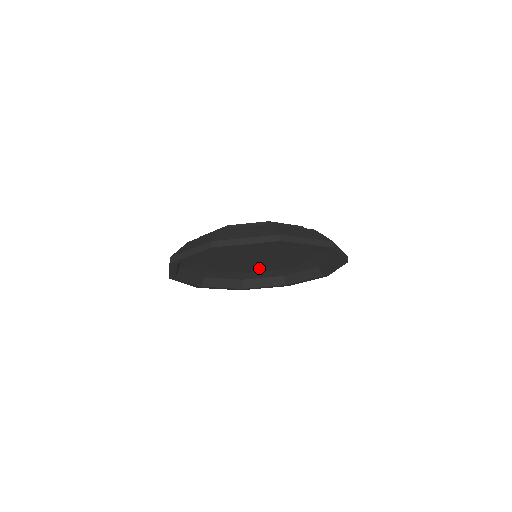
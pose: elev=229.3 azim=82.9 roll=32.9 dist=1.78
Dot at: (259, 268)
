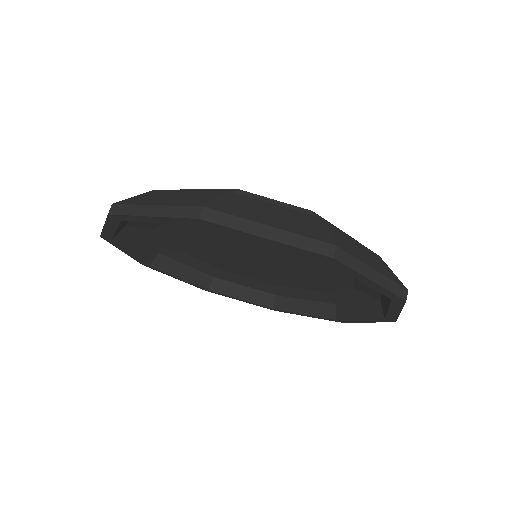
Dot at: (248, 272)
